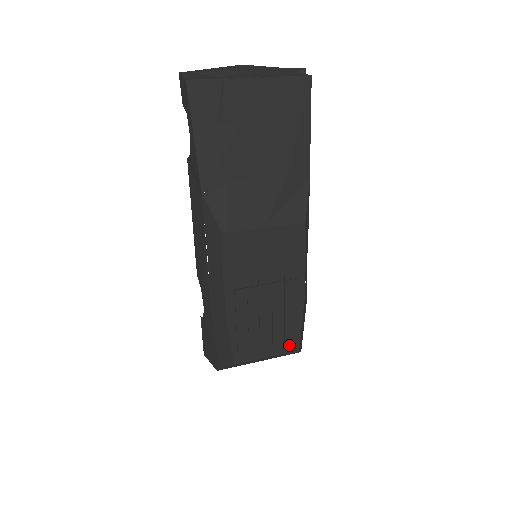
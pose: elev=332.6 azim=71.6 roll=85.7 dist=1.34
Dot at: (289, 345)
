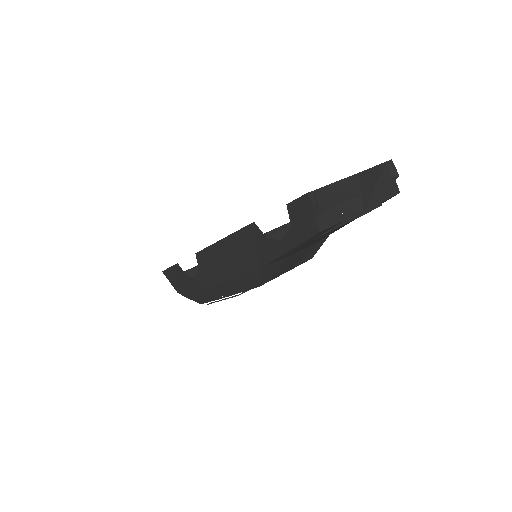
Dot at: occluded
